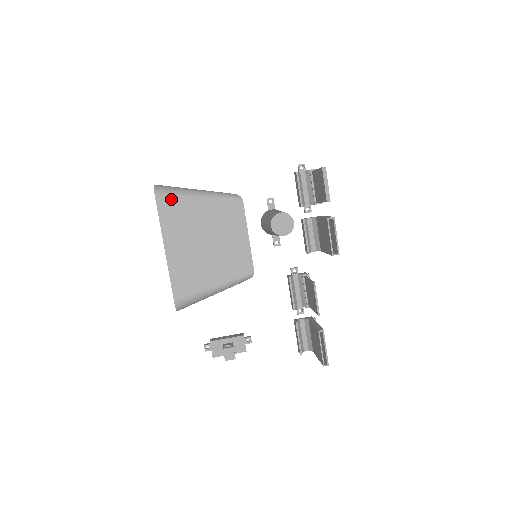
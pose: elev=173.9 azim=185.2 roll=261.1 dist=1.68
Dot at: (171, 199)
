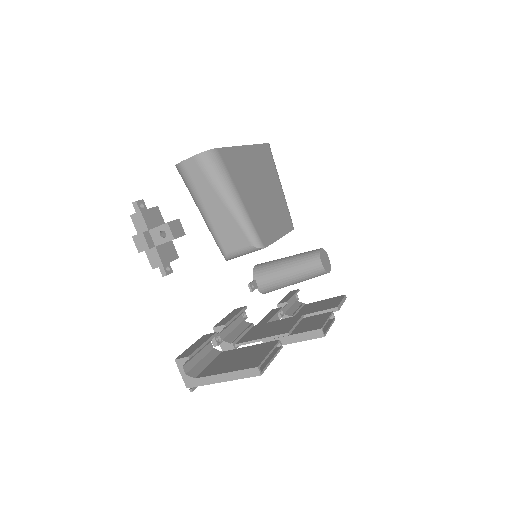
Dot at: occluded
